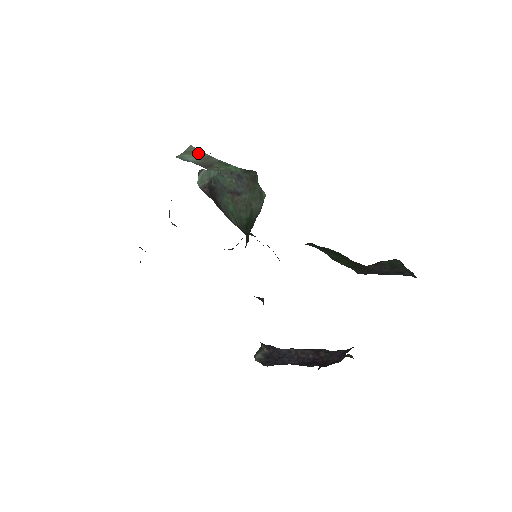
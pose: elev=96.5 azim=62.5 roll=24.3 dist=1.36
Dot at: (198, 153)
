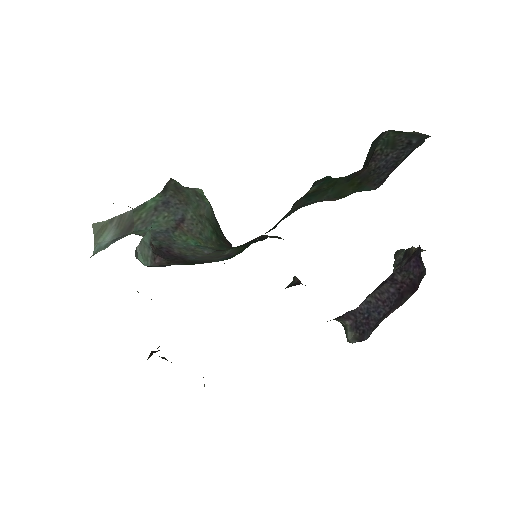
Dot at: (107, 225)
